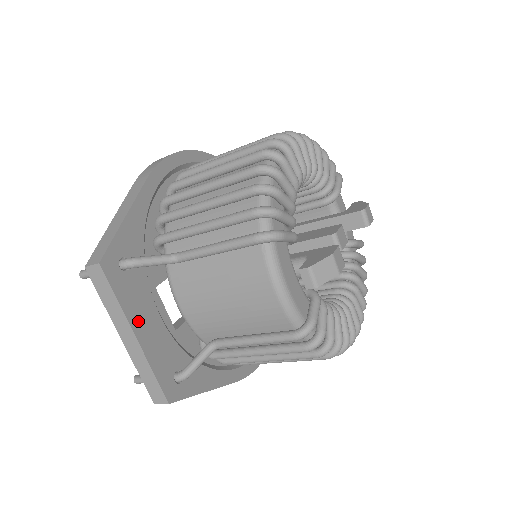
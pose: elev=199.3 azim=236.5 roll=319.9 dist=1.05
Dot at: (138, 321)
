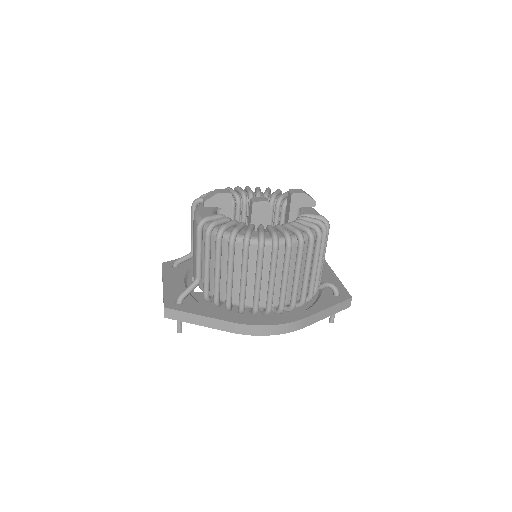
Dot at: (169, 280)
